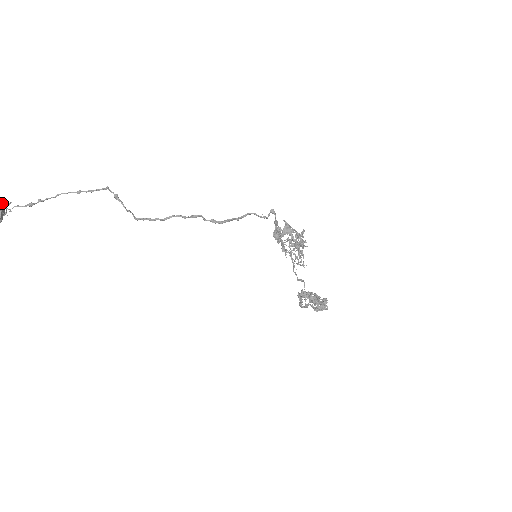
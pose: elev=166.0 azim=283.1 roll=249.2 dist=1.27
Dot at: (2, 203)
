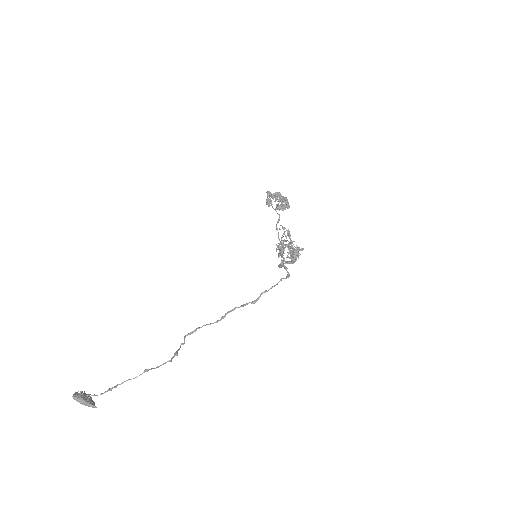
Dot at: (96, 407)
